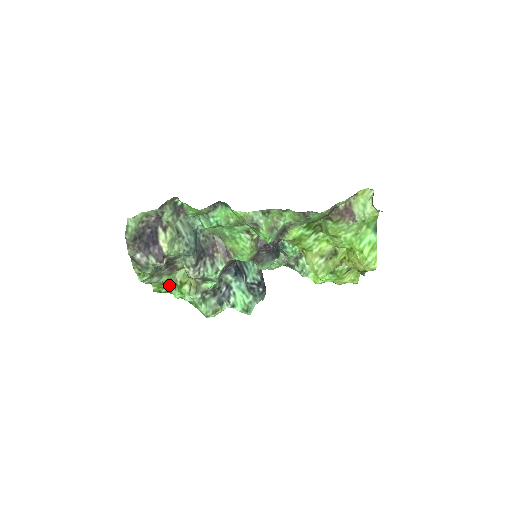
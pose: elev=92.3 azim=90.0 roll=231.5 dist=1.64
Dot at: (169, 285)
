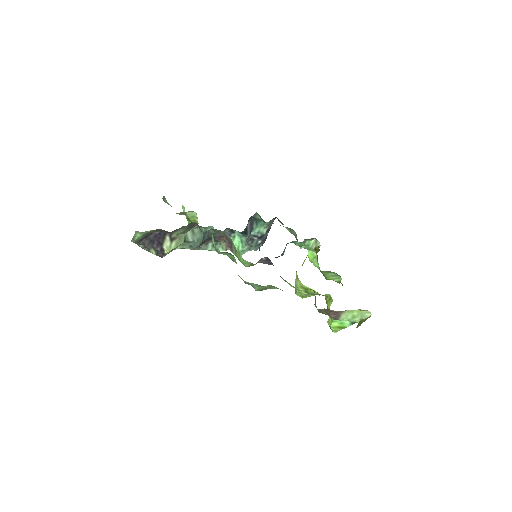
Dot at: occluded
